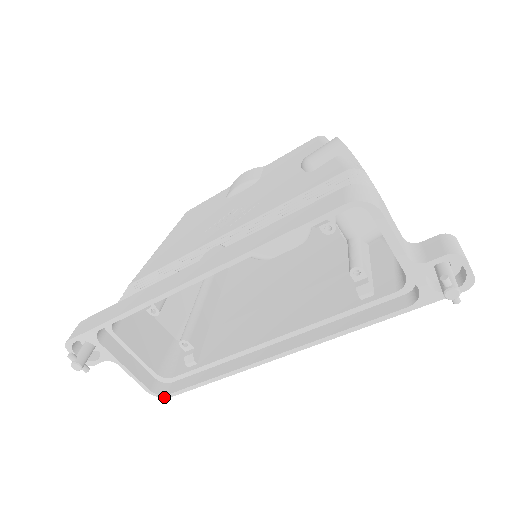
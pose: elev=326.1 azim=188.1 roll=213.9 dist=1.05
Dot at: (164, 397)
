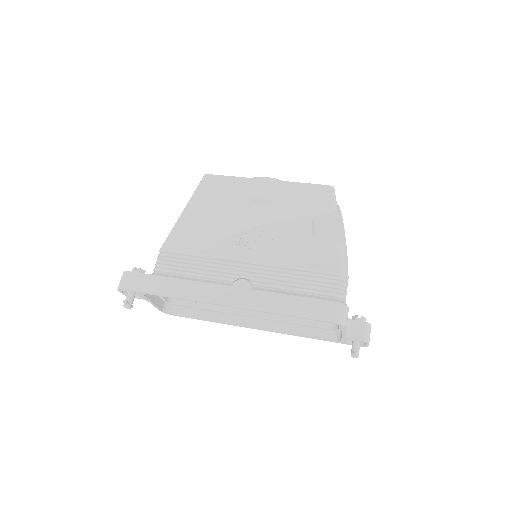
Dot at: (169, 314)
